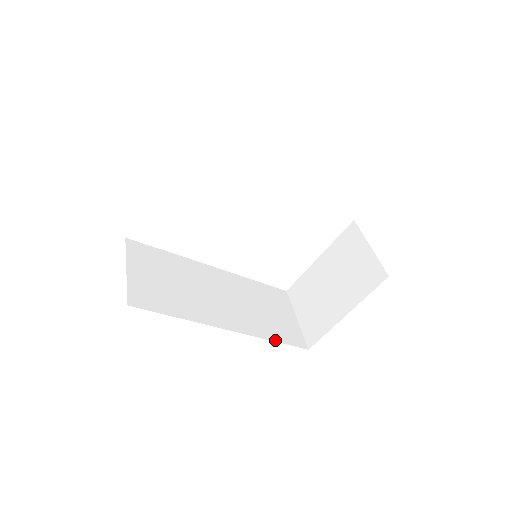
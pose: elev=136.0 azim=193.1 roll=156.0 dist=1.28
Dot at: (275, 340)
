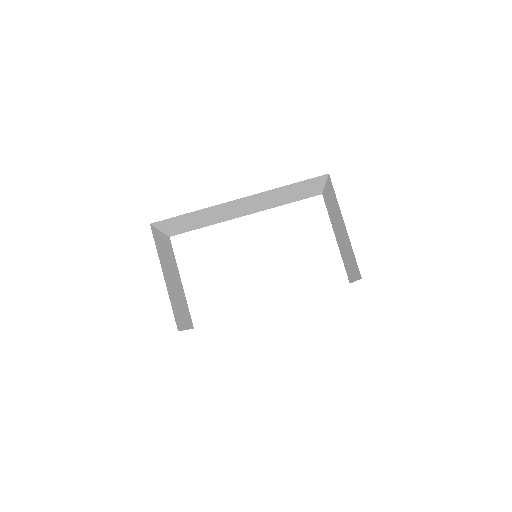
Dot at: occluded
